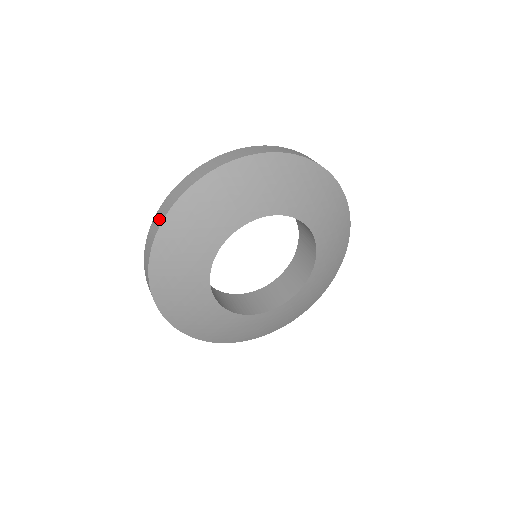
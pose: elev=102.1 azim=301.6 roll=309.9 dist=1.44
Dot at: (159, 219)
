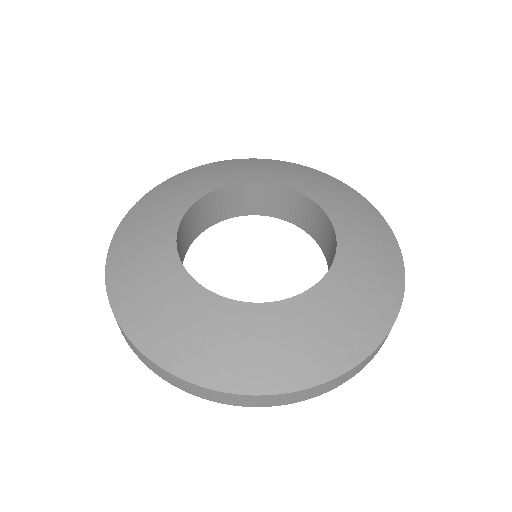
Dot at: occluded
